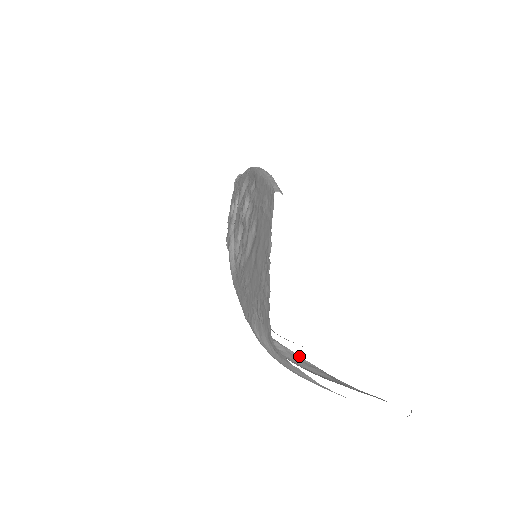
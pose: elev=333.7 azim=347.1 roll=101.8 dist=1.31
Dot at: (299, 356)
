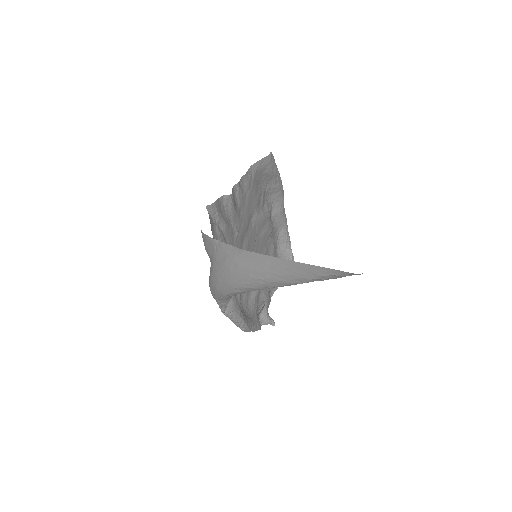
Dot at: occluded
